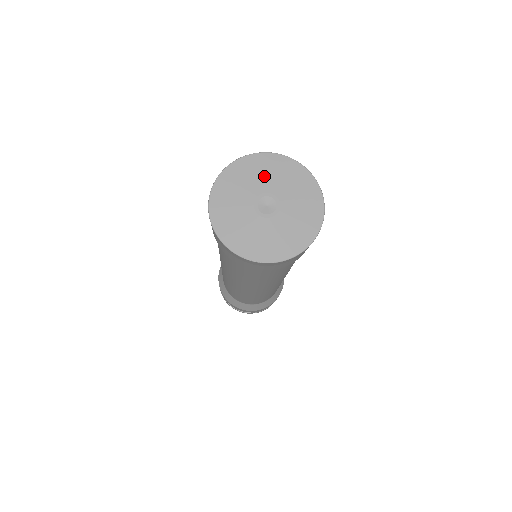
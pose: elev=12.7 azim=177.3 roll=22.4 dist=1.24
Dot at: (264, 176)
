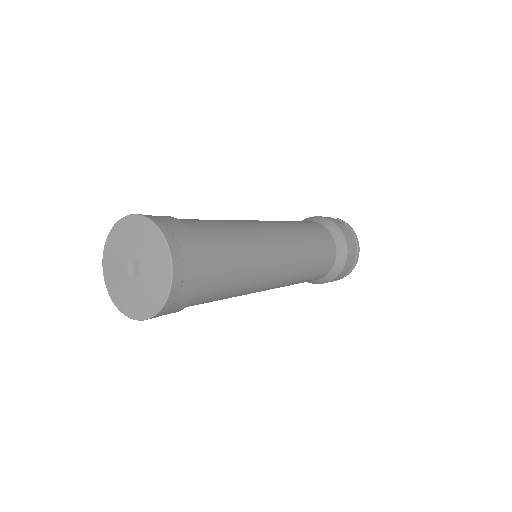
Dot at: (141, 242)
